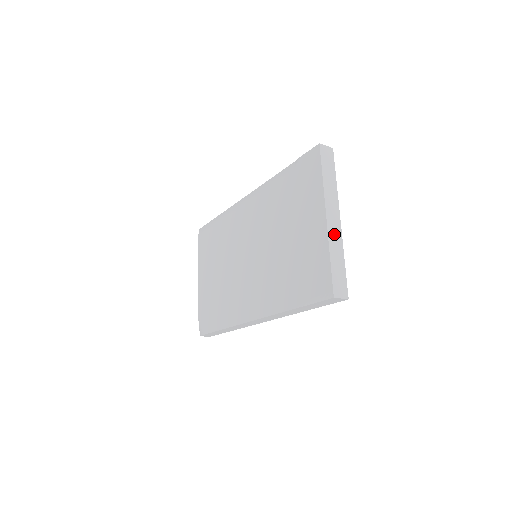
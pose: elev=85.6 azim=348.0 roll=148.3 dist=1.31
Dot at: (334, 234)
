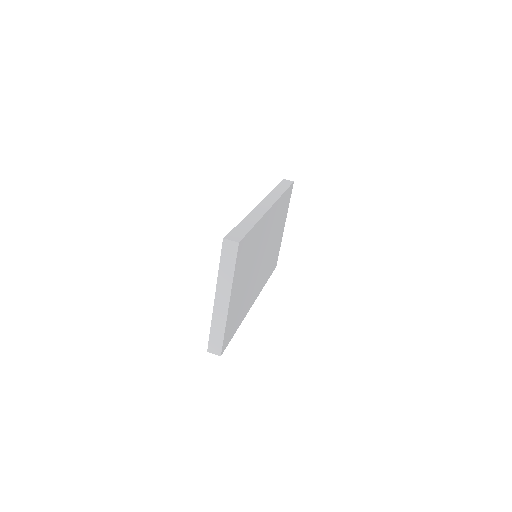
Dot at: (219, 313)
